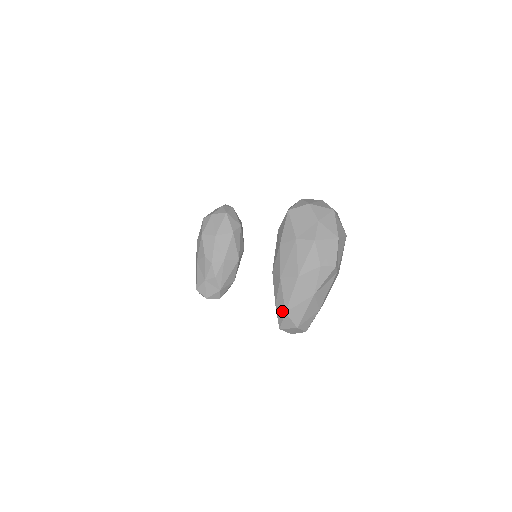
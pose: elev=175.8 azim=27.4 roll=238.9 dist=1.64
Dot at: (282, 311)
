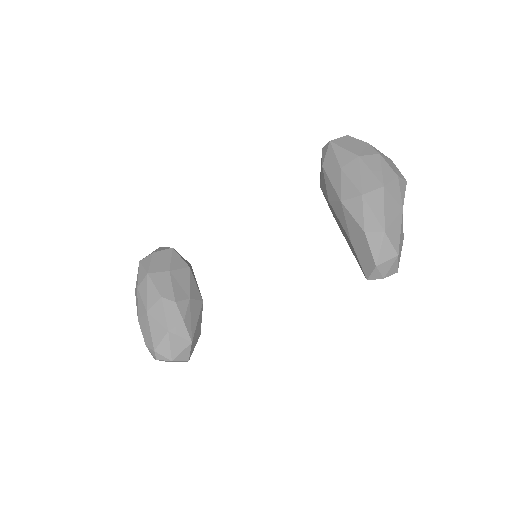
Dot at: (378, 233)
